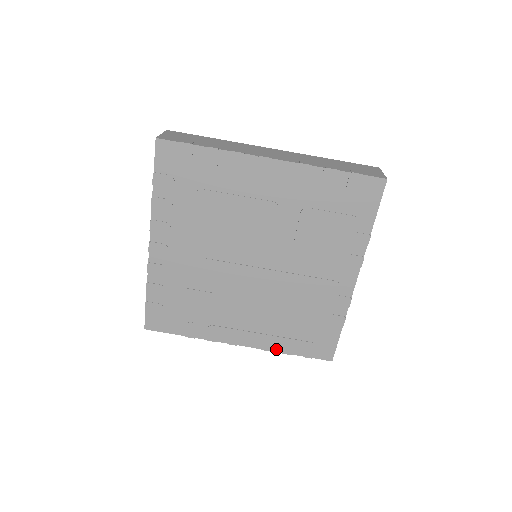
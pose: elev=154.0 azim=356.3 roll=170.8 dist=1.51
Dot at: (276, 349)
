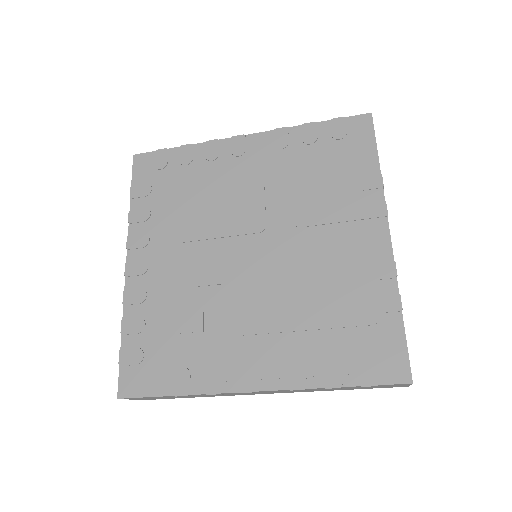
Dot at: (314, 383)
